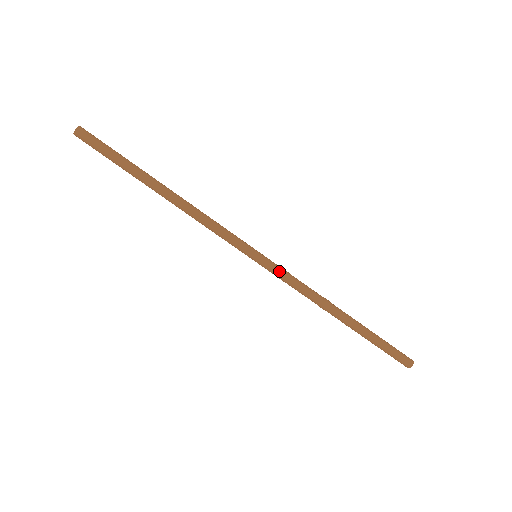
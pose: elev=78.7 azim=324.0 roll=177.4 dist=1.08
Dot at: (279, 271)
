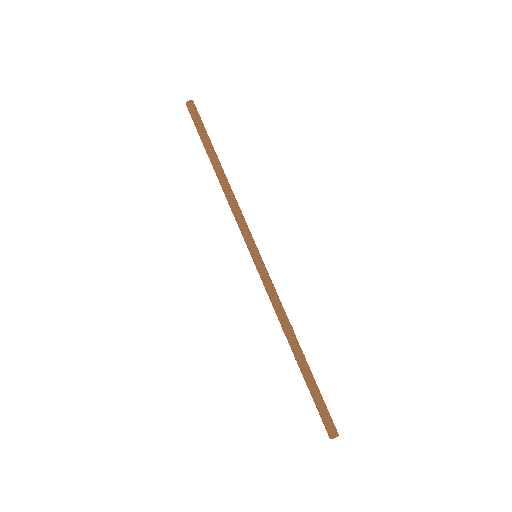
Dot at: (265, 278)
